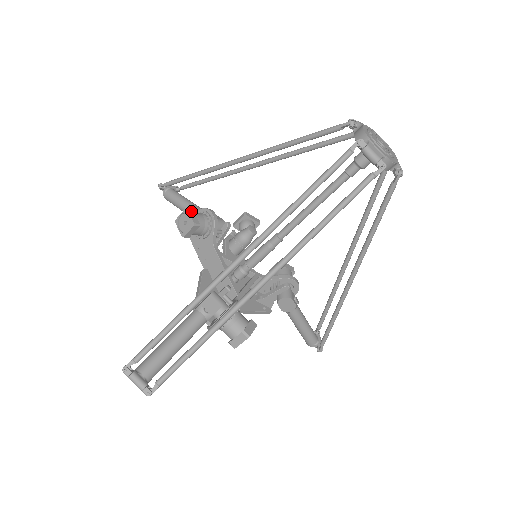
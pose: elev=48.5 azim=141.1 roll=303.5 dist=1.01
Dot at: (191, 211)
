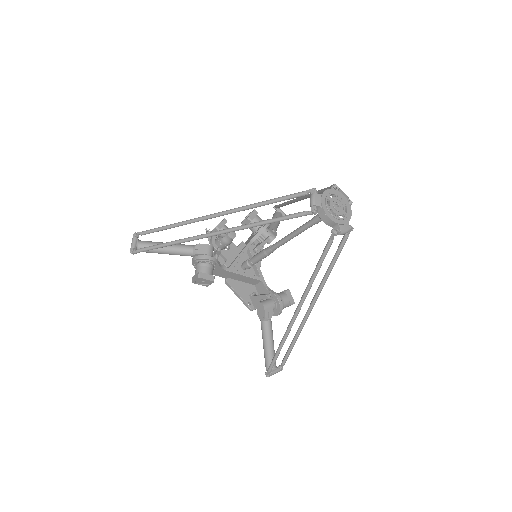
Dot at: (202, 276)
